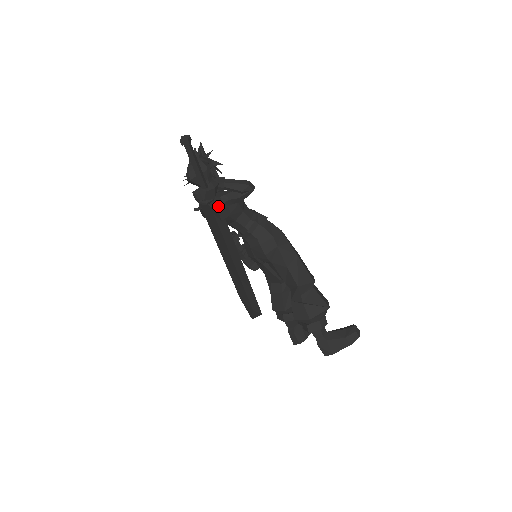
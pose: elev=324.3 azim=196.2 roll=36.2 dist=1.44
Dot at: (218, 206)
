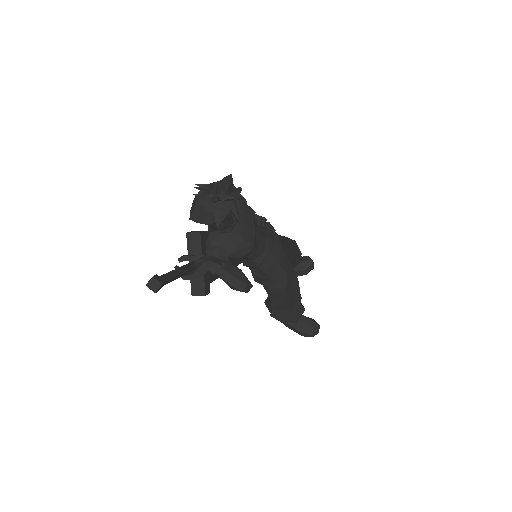
Dot at: (197, 286)
